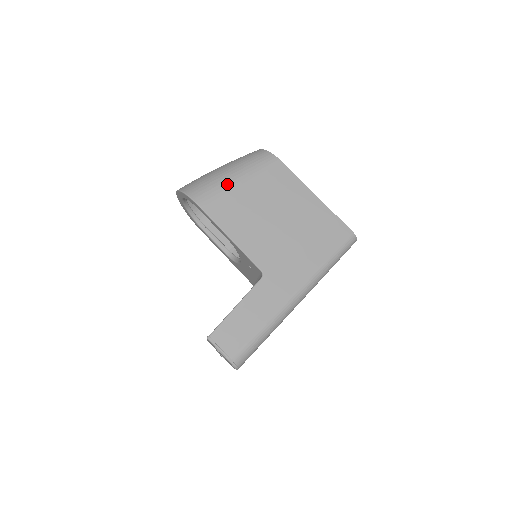
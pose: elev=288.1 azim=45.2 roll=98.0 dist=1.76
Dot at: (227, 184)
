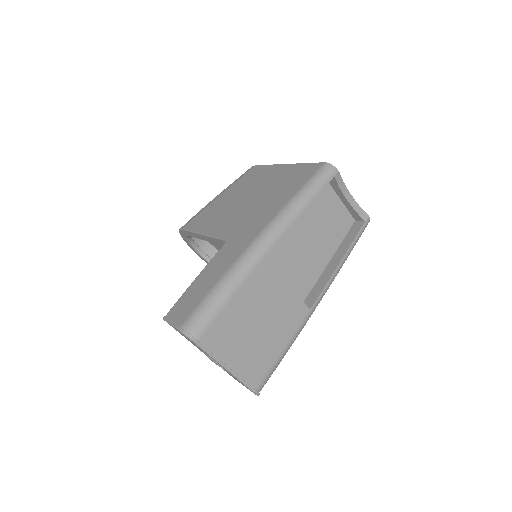
Dot at: (208, 204)
